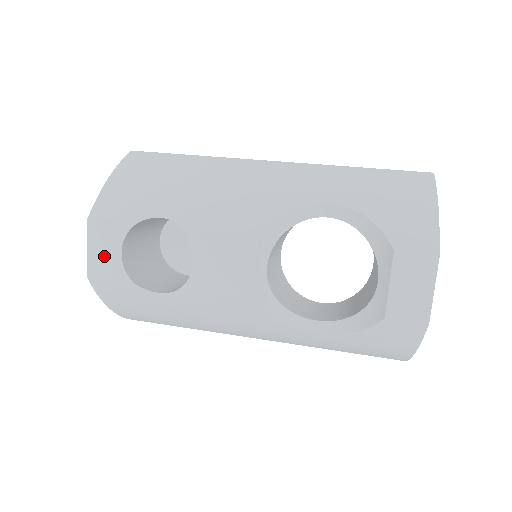
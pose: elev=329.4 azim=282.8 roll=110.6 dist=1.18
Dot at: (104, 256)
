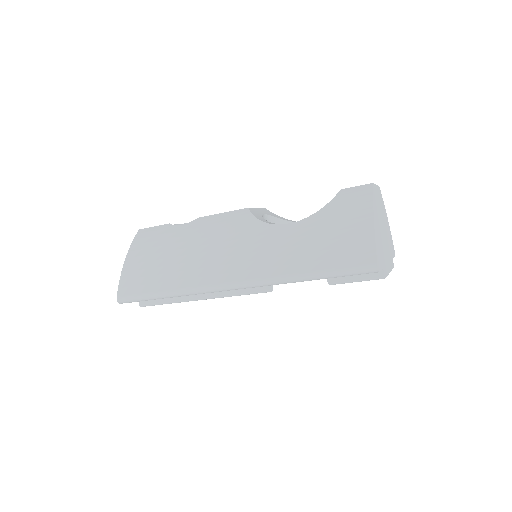
Dot at: occluded
